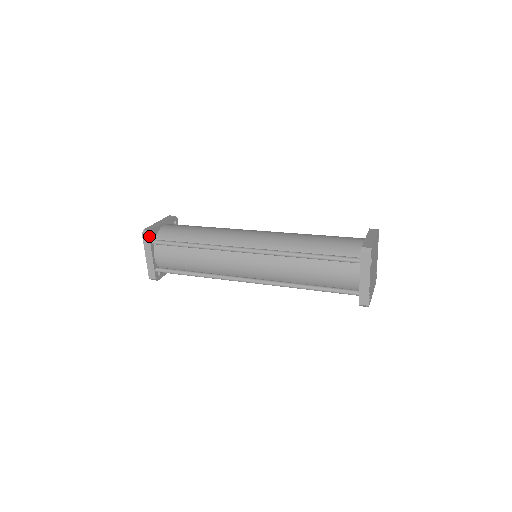
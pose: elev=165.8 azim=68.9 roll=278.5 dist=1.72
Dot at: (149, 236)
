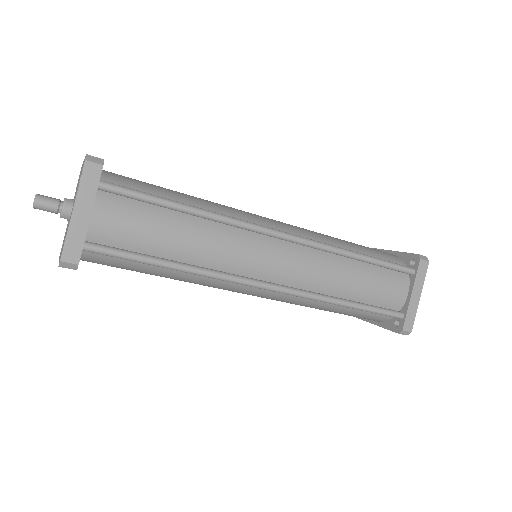
Dot at: (101, 169)
